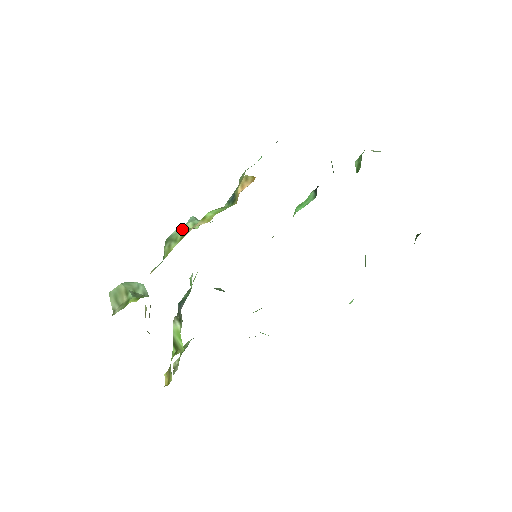
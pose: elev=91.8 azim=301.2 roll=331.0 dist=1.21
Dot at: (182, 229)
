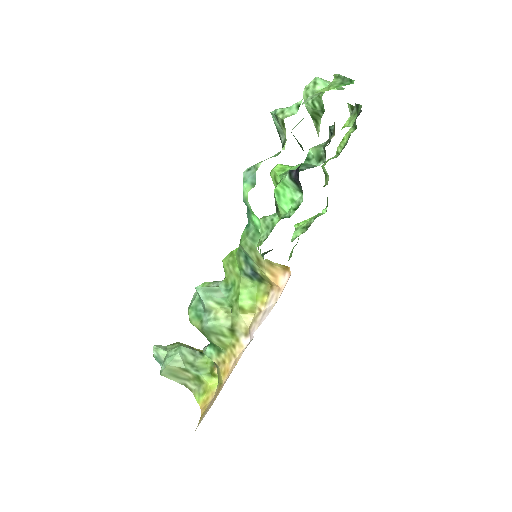
Dot at: (216, 319)
